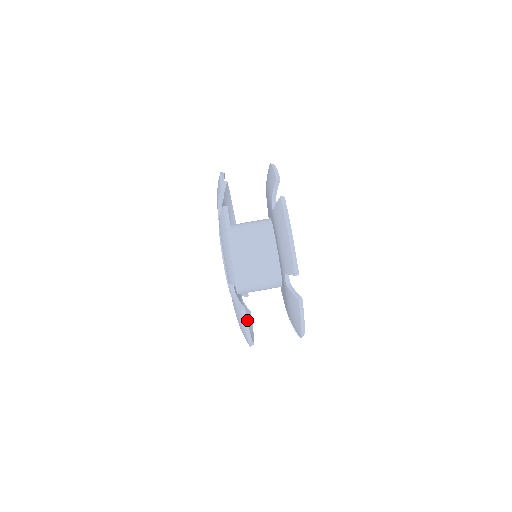
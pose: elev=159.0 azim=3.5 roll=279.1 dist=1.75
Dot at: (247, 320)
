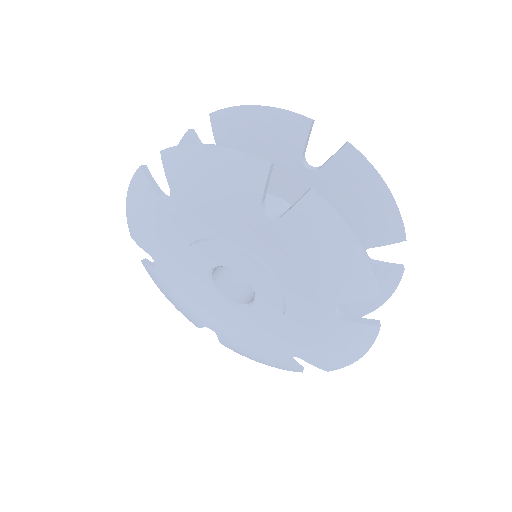
Dot at: occluded
